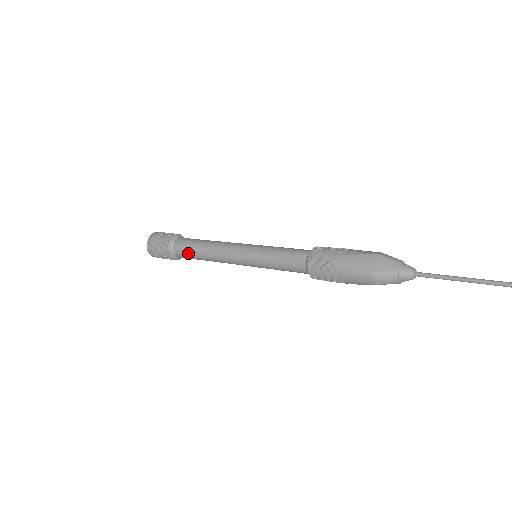
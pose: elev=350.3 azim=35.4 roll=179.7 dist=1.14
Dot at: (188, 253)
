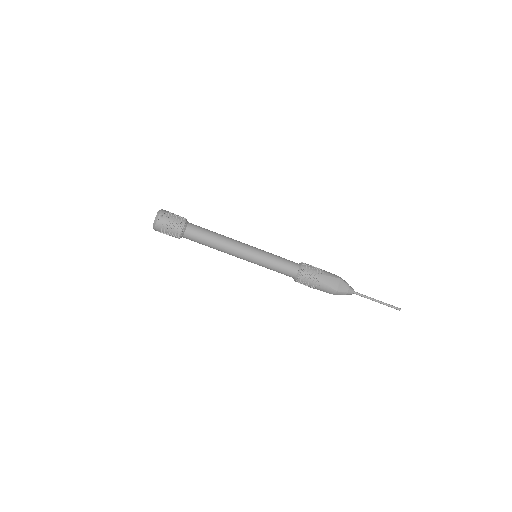
Dot at: (200, 240)
